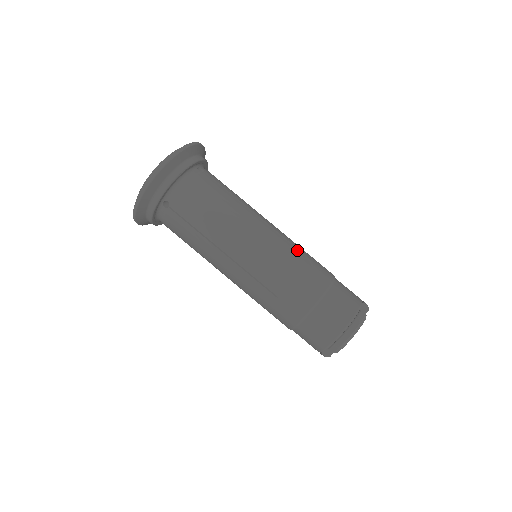
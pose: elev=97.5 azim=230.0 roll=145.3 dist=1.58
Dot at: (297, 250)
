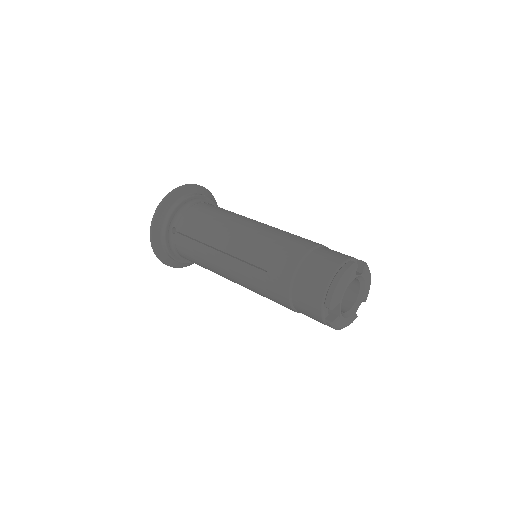
Dot at: (283, 232)
